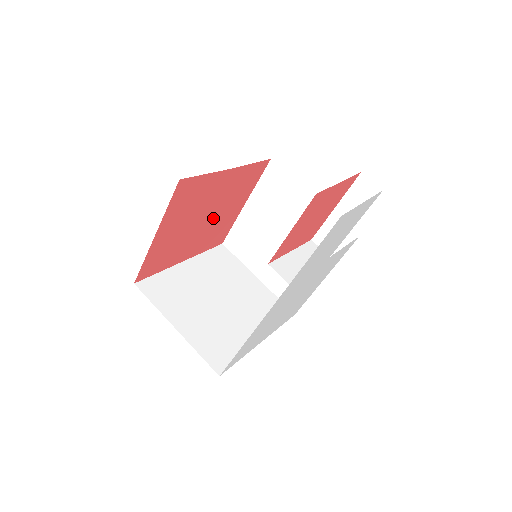
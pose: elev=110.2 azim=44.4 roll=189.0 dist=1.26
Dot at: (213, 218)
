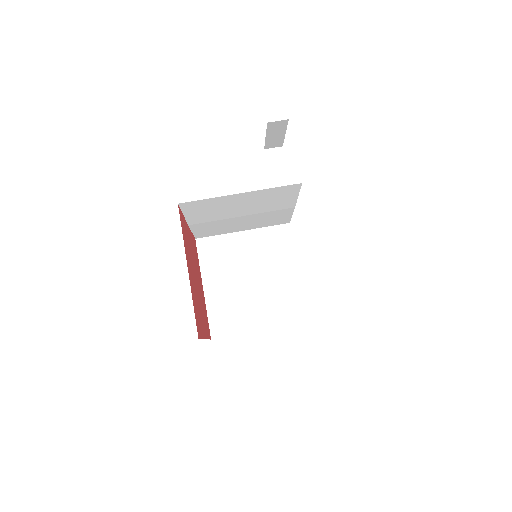
Dot at: occluded
